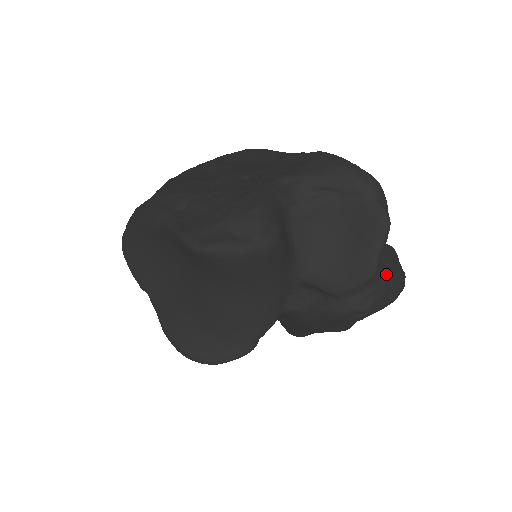
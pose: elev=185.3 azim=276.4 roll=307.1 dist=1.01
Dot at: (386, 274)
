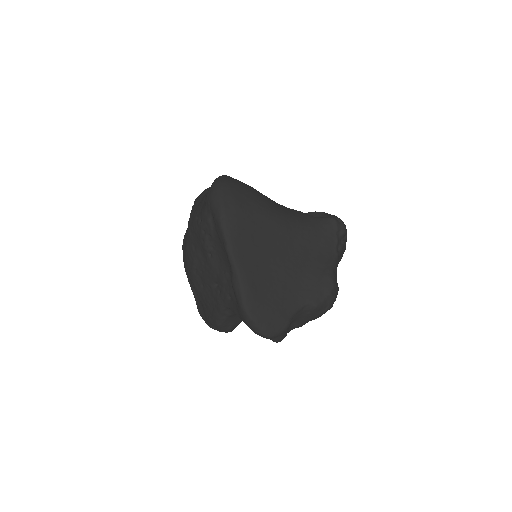
Dot at: (300, 326)
